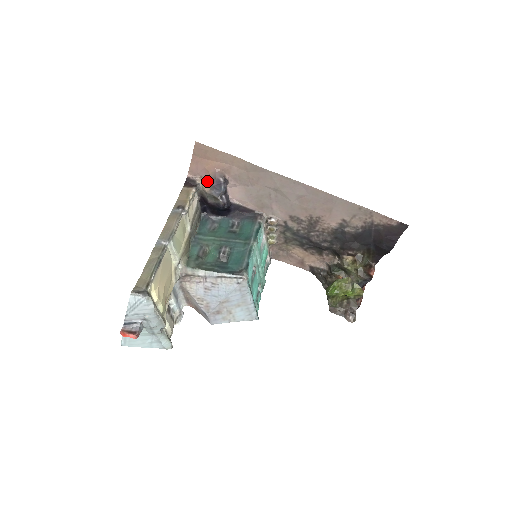
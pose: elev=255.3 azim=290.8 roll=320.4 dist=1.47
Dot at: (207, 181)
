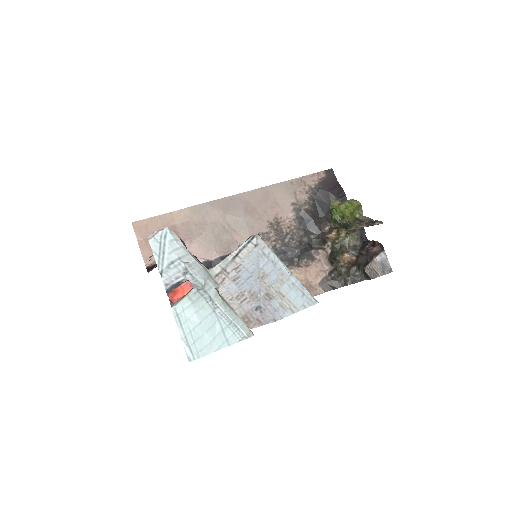
Dot at: occluded
